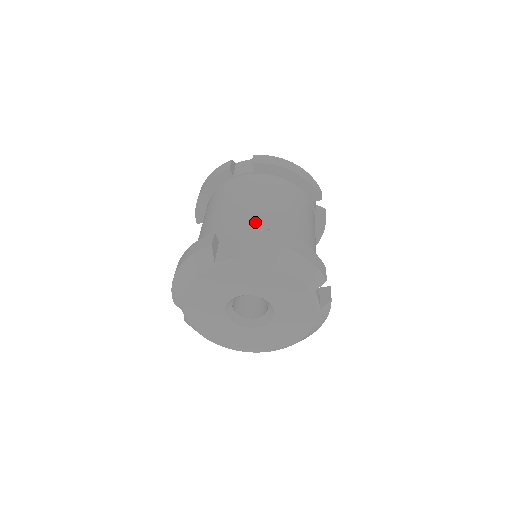
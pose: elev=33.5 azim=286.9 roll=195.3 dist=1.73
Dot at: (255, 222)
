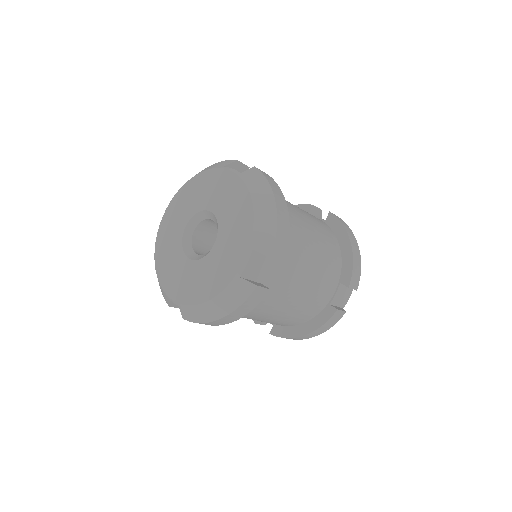
Dot at: occluded
